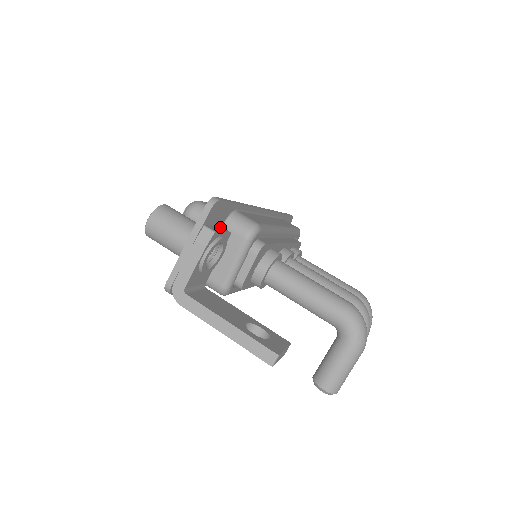
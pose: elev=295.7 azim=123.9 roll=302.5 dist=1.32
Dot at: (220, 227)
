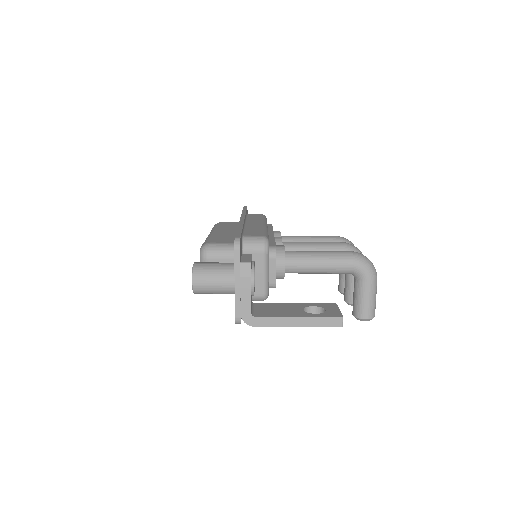
Dot at: (243, 255)
